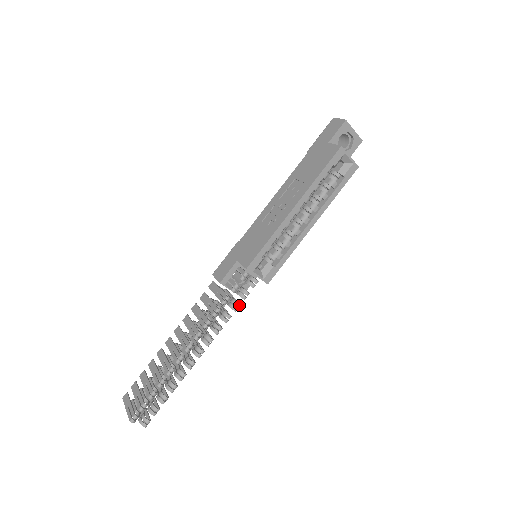
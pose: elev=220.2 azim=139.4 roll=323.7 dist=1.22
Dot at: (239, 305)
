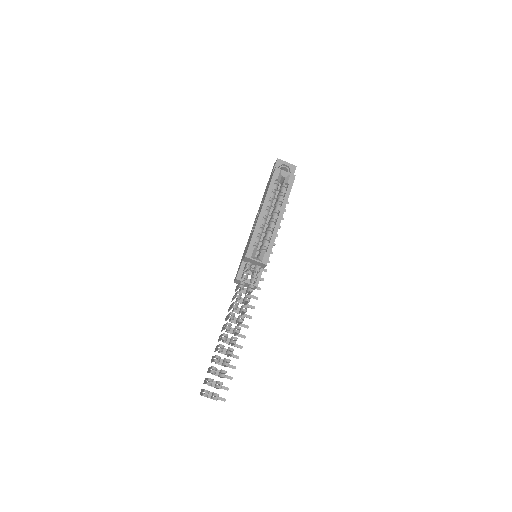
Dot at: (253, 286)
